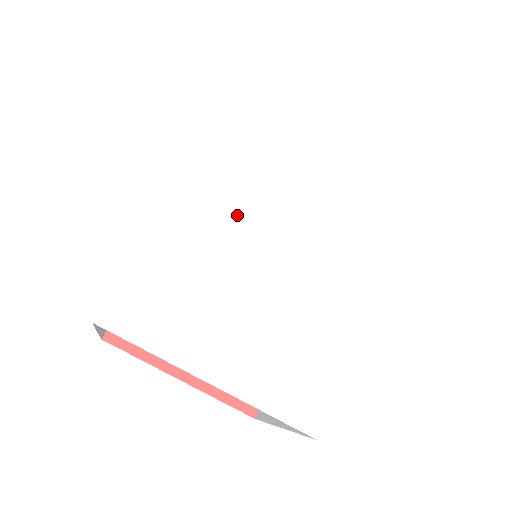
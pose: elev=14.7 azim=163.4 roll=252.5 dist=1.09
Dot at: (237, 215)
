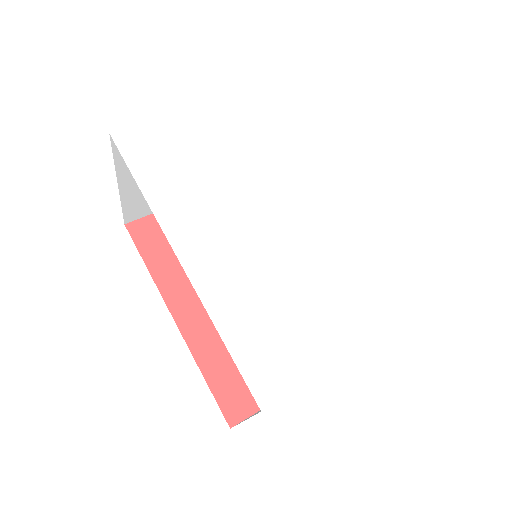
Dot at: (238, 242)
